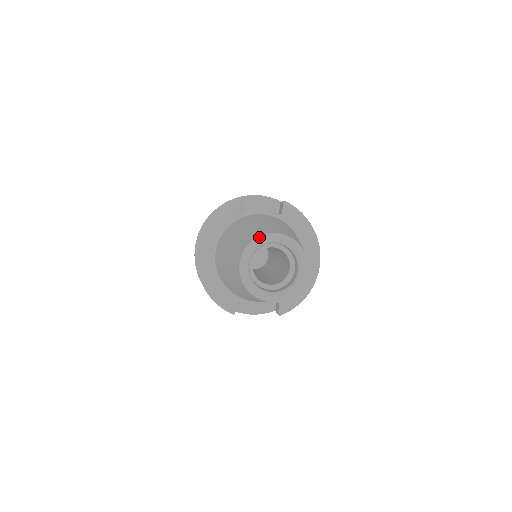
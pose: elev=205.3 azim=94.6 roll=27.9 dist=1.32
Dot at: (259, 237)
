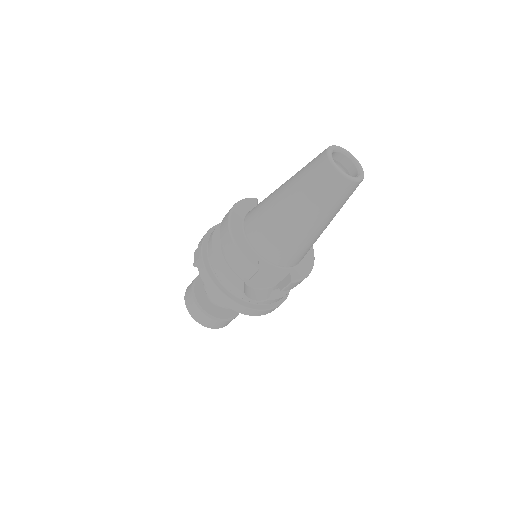
Dot at: (335, 145)
